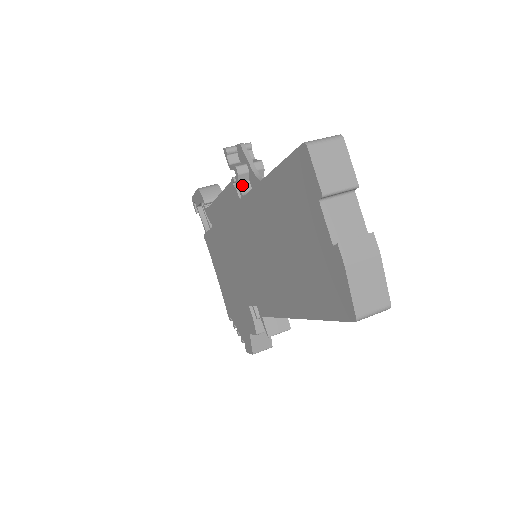
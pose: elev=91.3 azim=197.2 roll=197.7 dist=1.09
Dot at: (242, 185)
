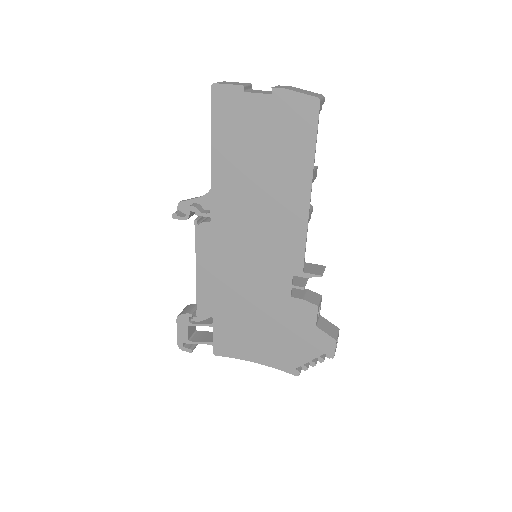
Dot at: (203, 212)
